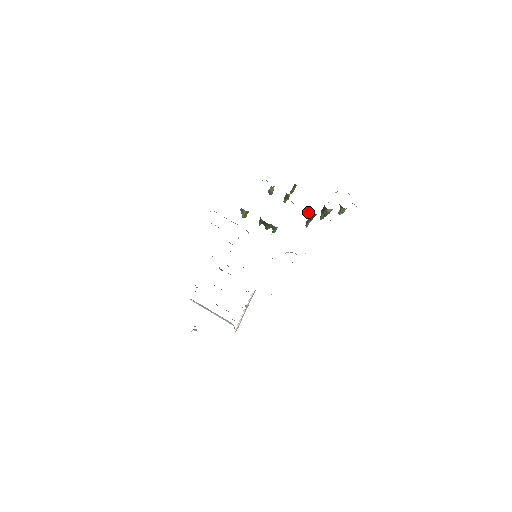
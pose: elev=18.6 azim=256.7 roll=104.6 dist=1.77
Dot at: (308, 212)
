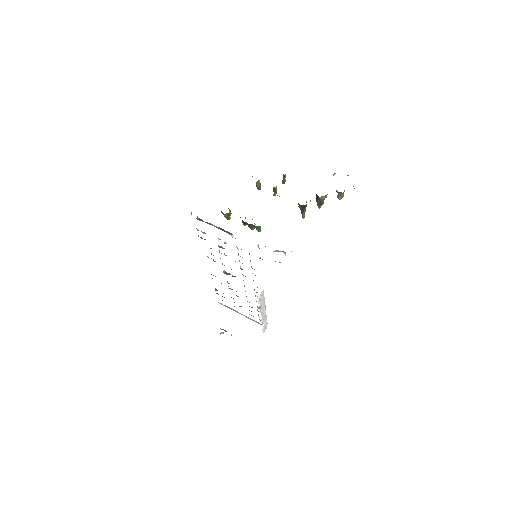
Dot at: occluded
